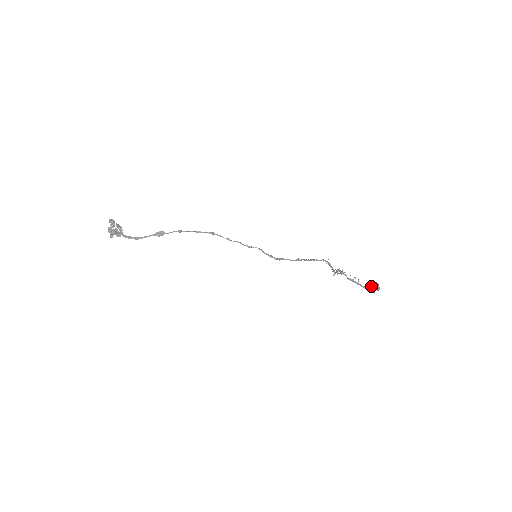
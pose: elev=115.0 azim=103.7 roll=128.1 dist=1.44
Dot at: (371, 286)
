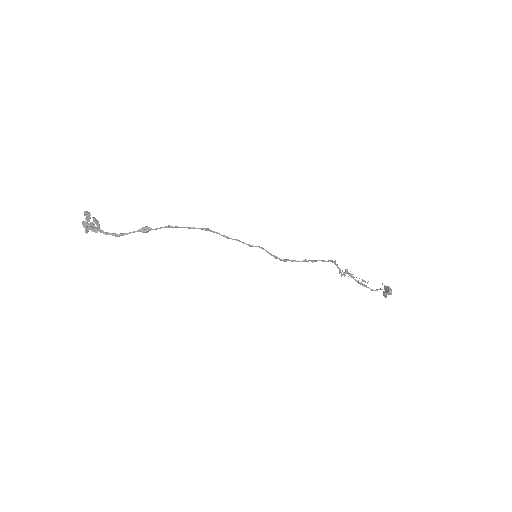
Dot at: occluded
